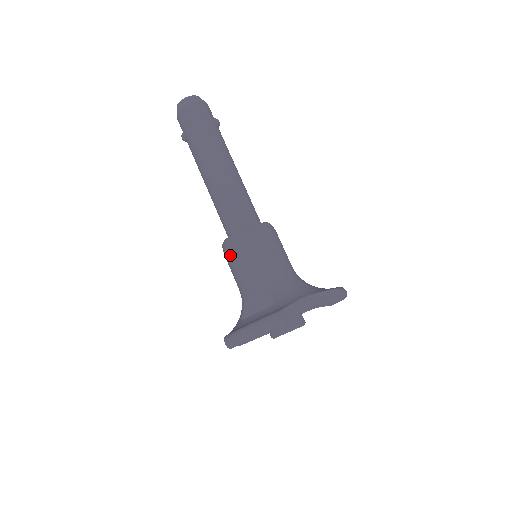
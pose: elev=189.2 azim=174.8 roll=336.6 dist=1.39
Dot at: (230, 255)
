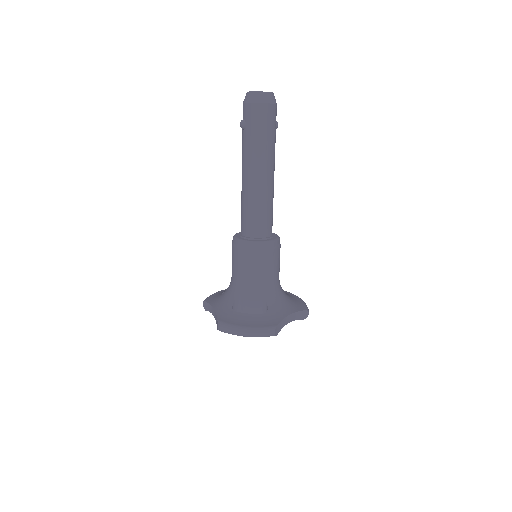
Dot at: (243, 256)
